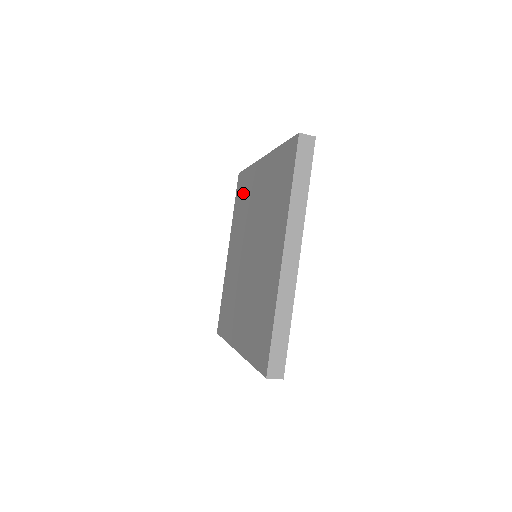
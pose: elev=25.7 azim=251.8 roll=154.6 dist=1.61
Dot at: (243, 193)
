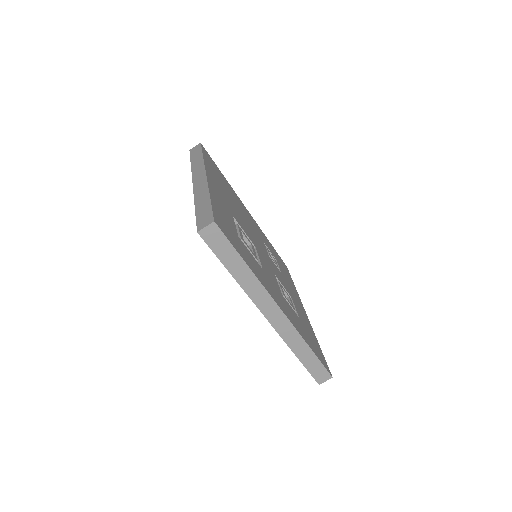
Dot at: occluded
